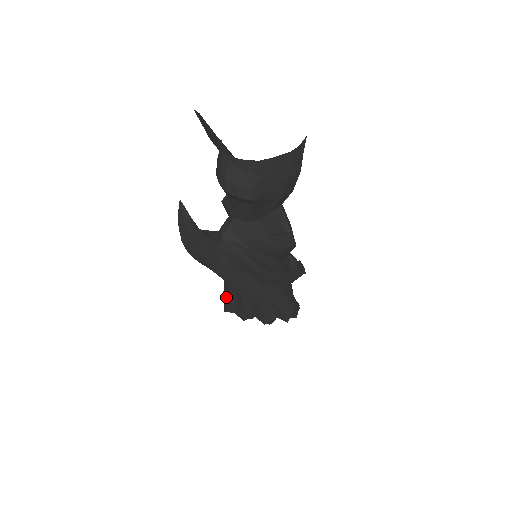
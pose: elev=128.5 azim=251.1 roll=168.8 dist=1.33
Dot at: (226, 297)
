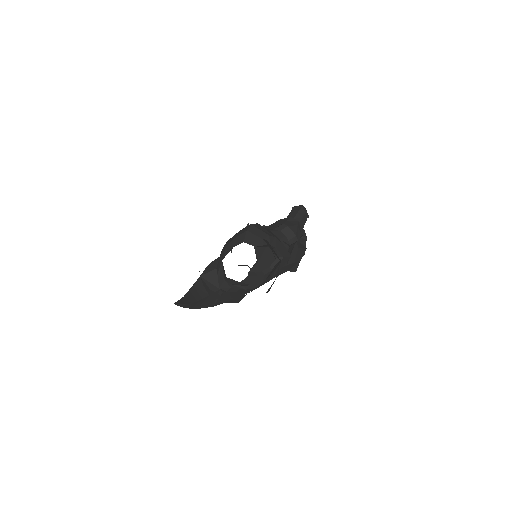
Dot at: occluded
